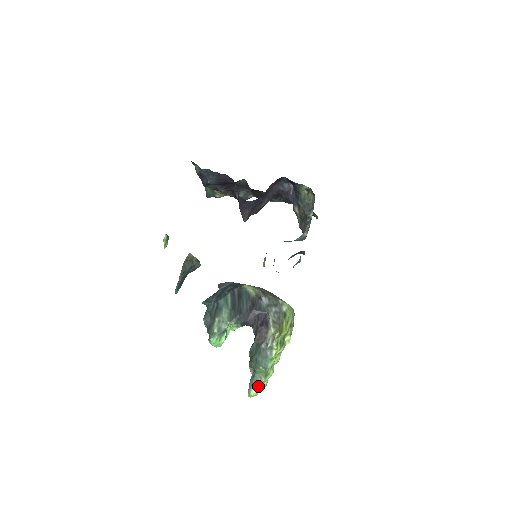
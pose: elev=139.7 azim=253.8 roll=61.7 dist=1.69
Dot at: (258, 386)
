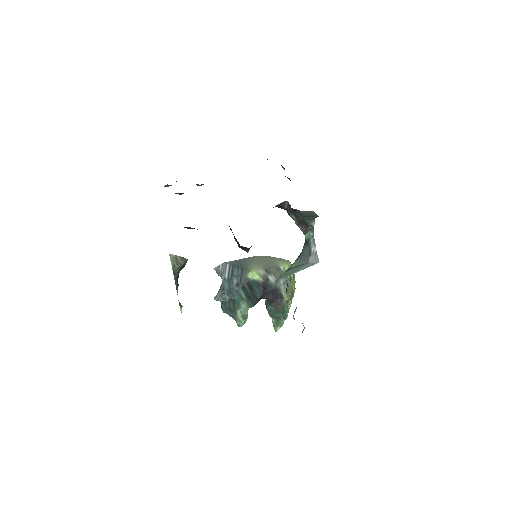
Dot at: (281, 325)
